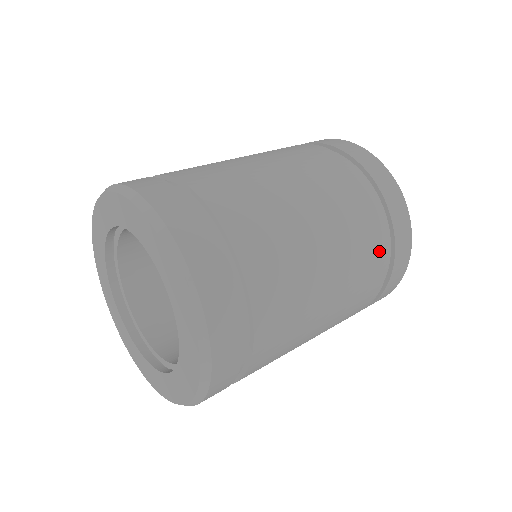
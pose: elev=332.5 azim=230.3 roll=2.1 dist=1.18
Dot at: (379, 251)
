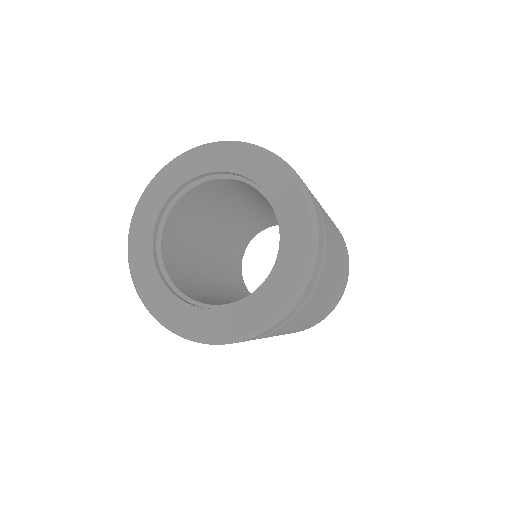
Dot at: occluded
